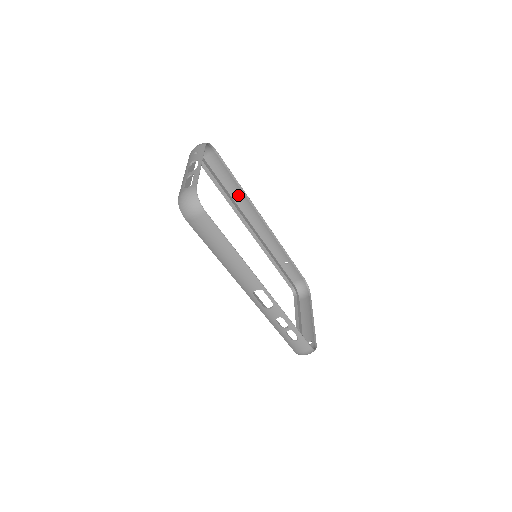
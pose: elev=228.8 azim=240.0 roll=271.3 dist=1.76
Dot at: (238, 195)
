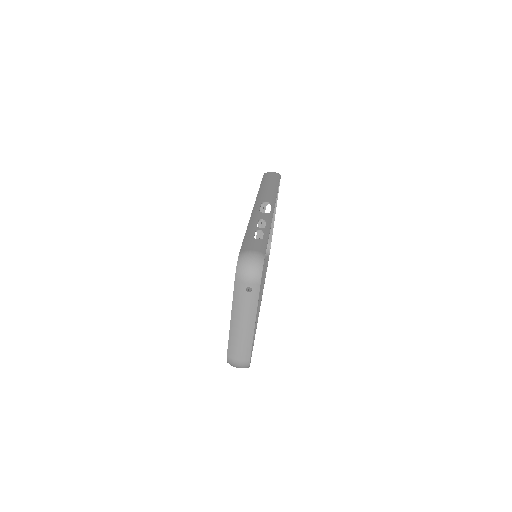
Dot at: occluded
